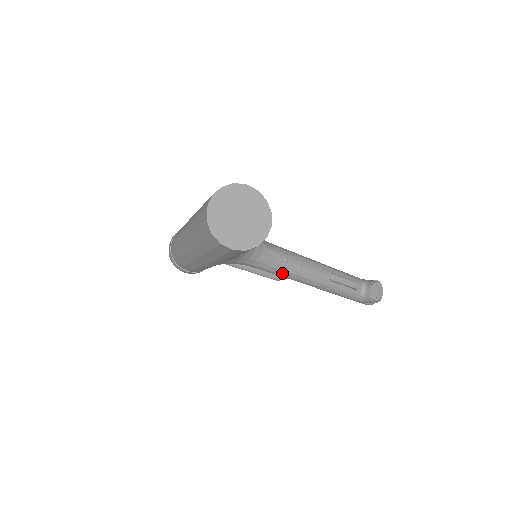
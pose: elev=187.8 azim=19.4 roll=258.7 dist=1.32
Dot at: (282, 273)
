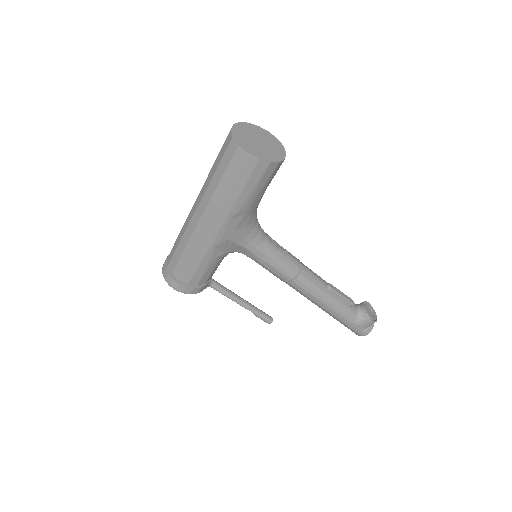
Dot at: (284, 268)
